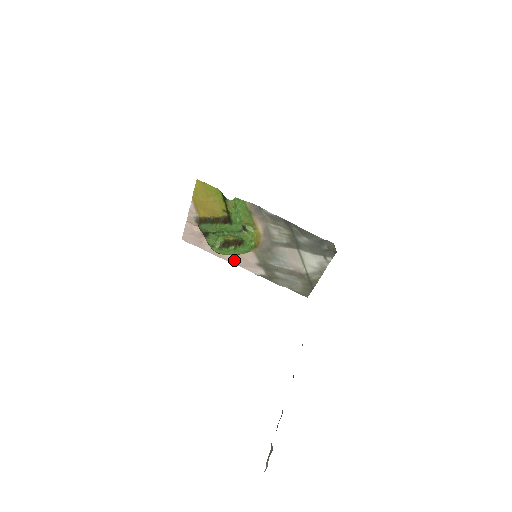
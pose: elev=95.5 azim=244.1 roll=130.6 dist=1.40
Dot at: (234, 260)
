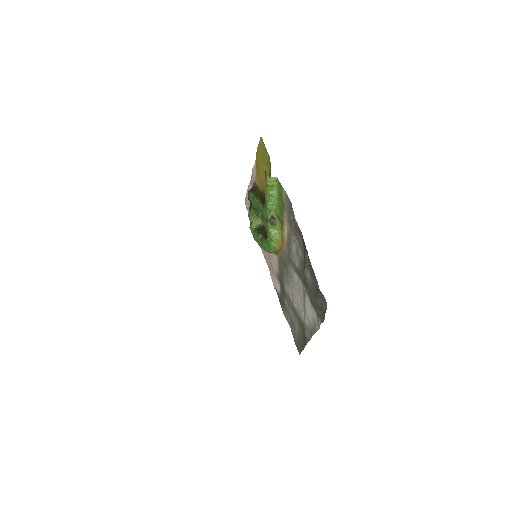
Dot at: (266, 255)
